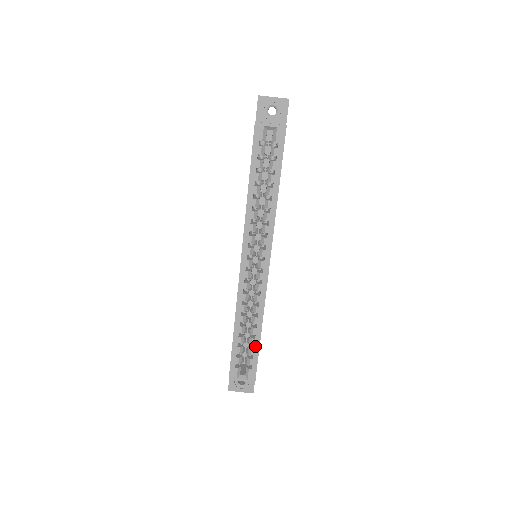
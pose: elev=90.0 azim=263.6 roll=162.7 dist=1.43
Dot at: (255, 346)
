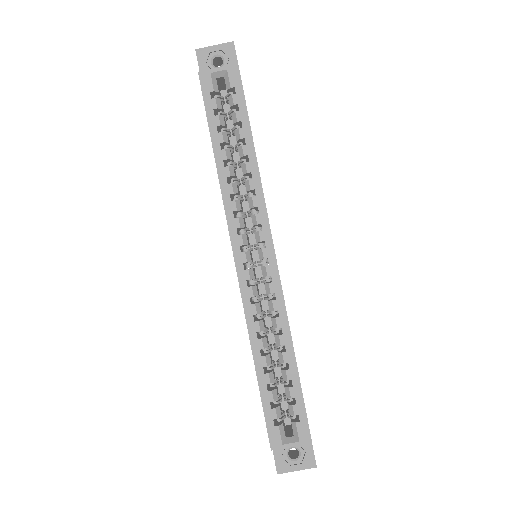
Dot at: (293, 381)
